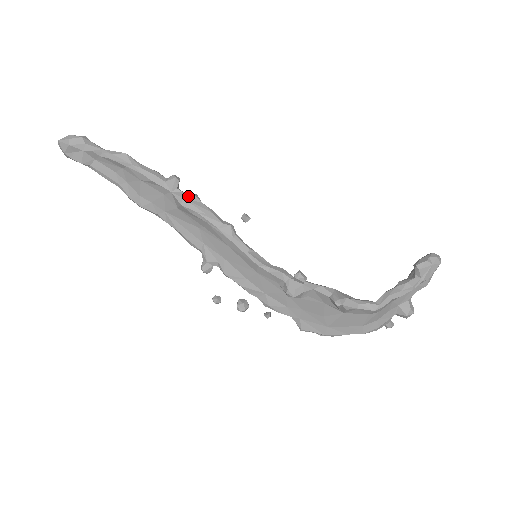
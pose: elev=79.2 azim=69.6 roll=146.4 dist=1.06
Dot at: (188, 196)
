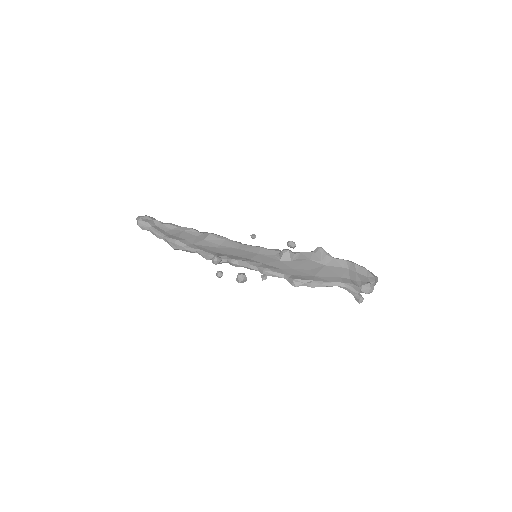
Dot at: occluded
